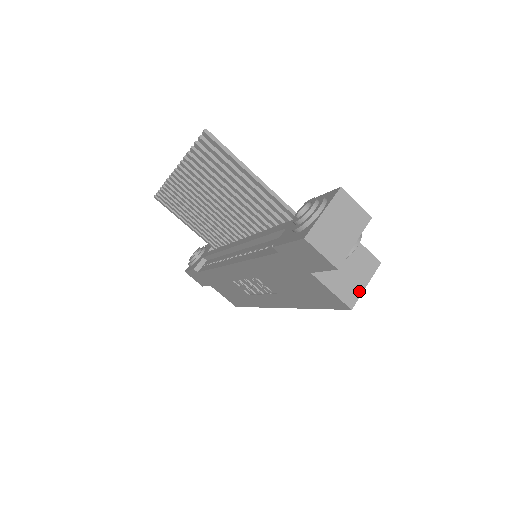
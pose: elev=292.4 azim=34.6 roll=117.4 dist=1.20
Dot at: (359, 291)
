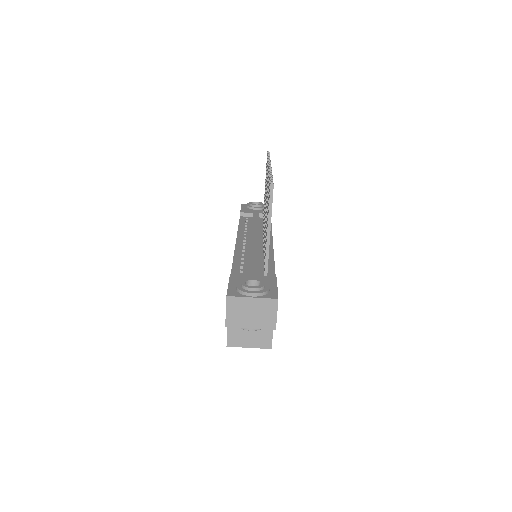
Dot at: (242, 345)
